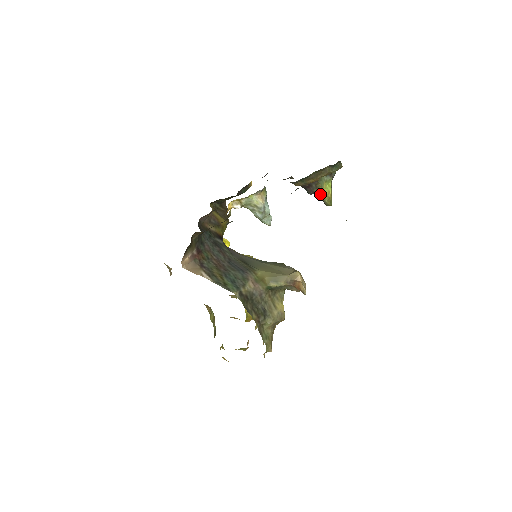
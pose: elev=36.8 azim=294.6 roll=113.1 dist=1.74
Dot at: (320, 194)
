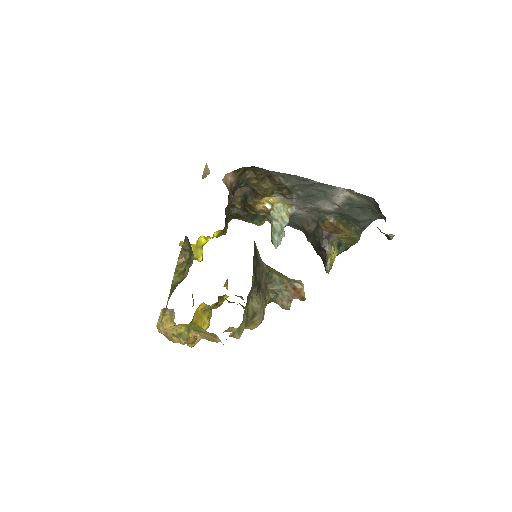
Dot at: (330, 252)
